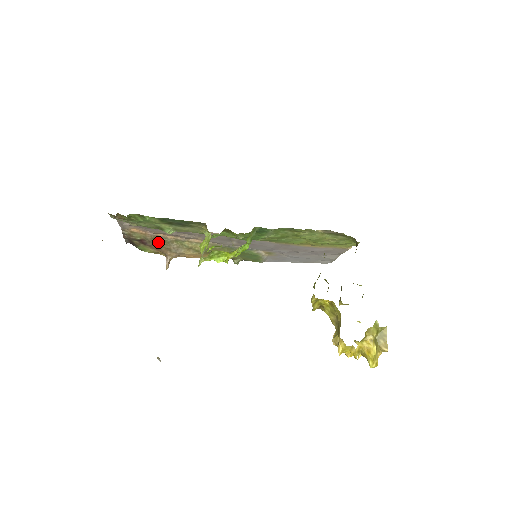
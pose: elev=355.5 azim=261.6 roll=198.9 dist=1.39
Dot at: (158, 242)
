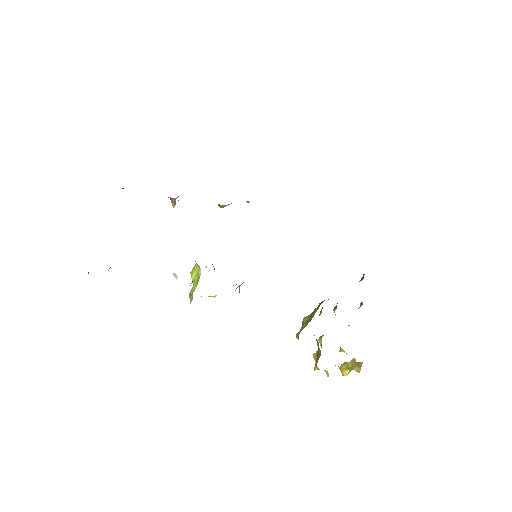
Dot at: occluded
